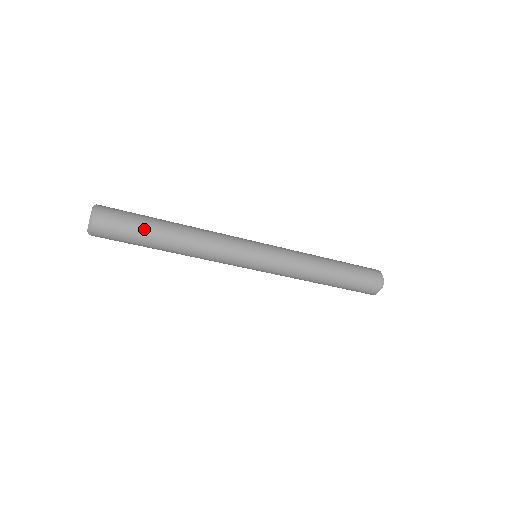
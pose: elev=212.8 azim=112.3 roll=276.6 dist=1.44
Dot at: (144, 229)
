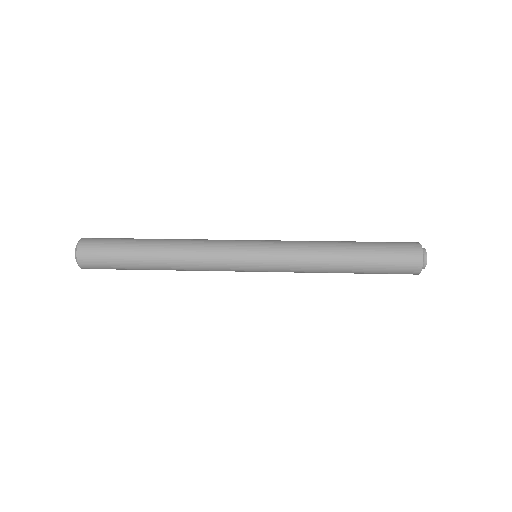
Dot at: (127, 265)
